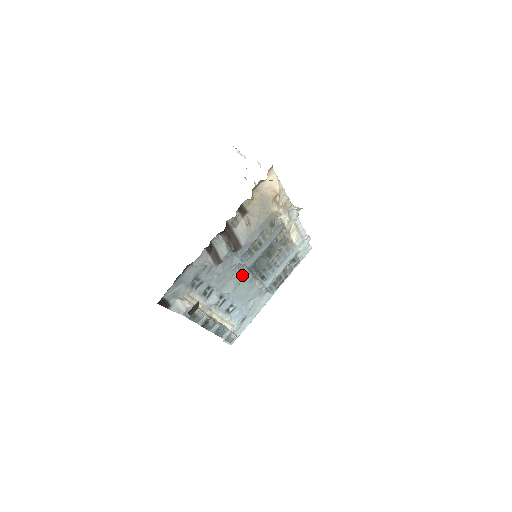
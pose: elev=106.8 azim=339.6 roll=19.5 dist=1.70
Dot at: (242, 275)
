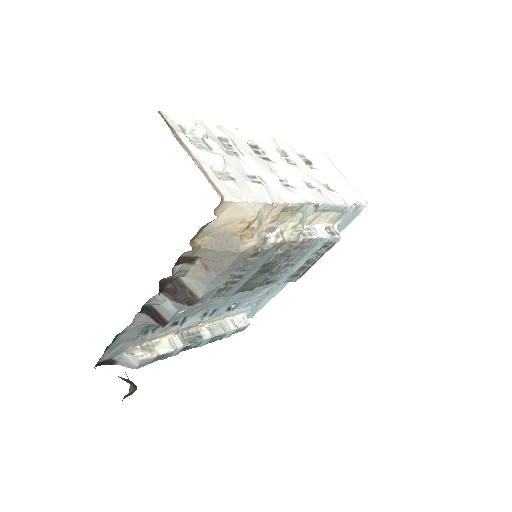
Dot at: occluded
